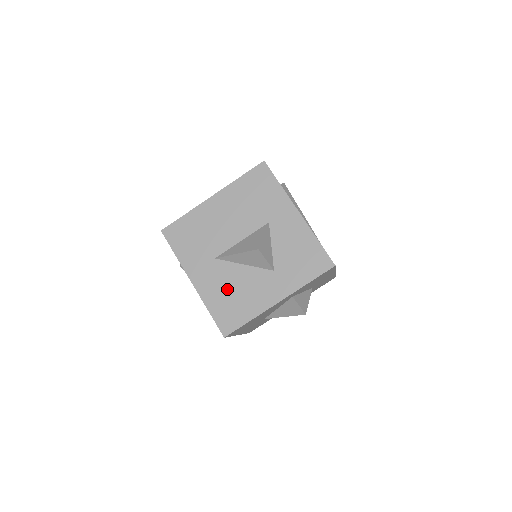
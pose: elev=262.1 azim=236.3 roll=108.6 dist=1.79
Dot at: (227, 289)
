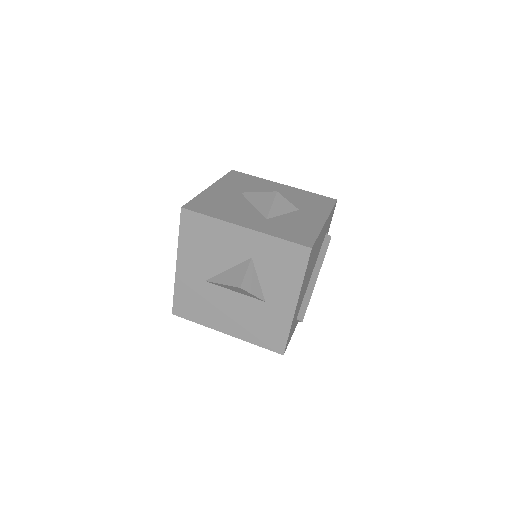
Dot at: (224, 201)
